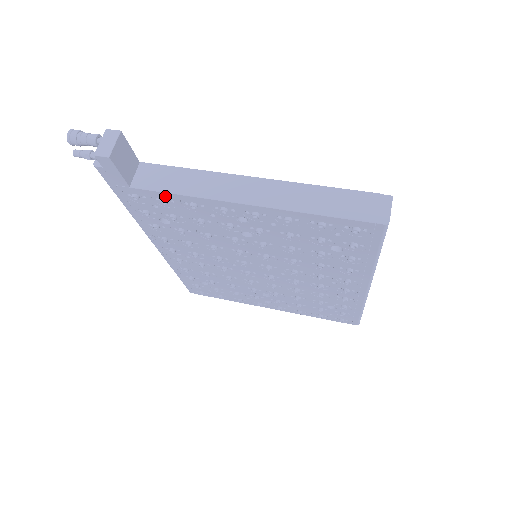
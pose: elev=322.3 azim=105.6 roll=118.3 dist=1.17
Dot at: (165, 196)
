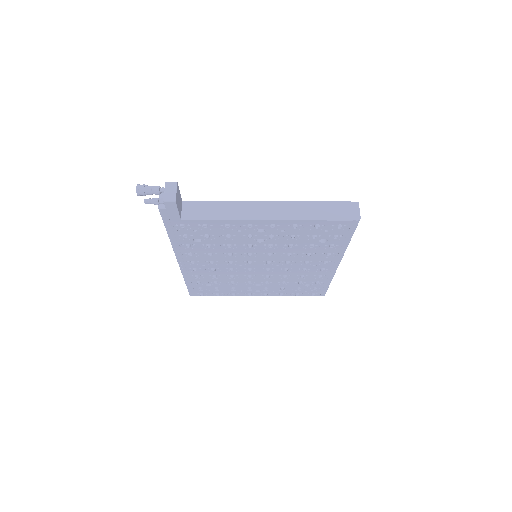
Dot at: (207, 222)
